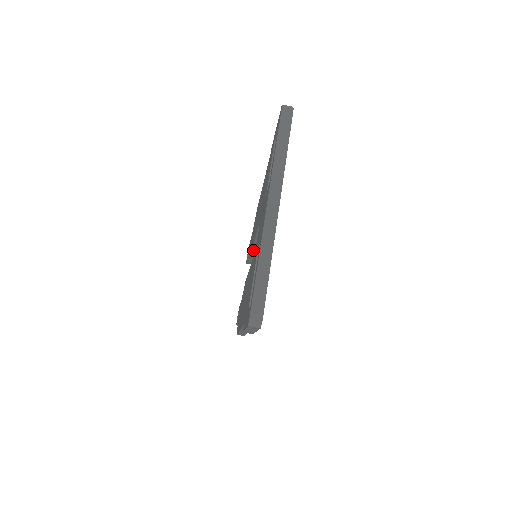
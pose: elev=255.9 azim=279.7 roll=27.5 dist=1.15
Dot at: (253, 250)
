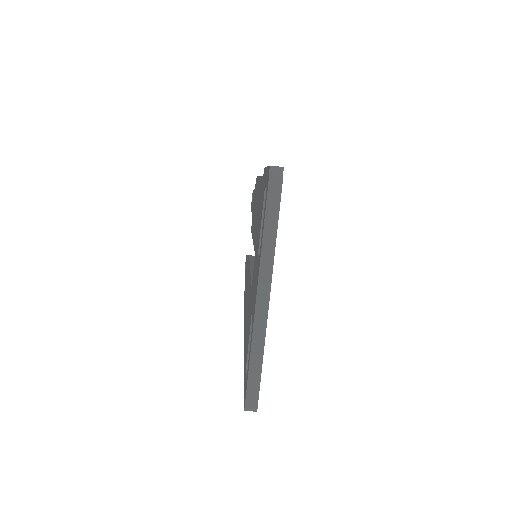
Dot at: occluded
